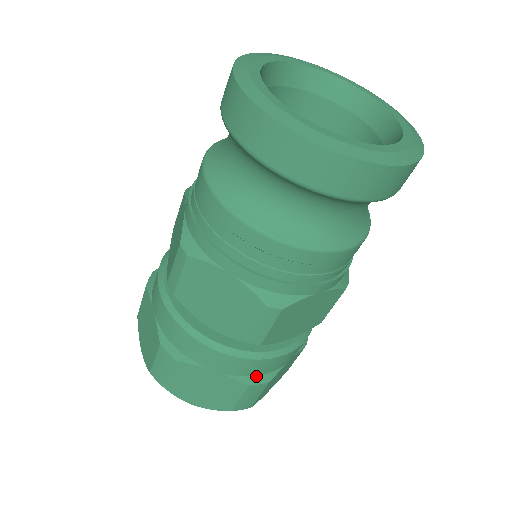
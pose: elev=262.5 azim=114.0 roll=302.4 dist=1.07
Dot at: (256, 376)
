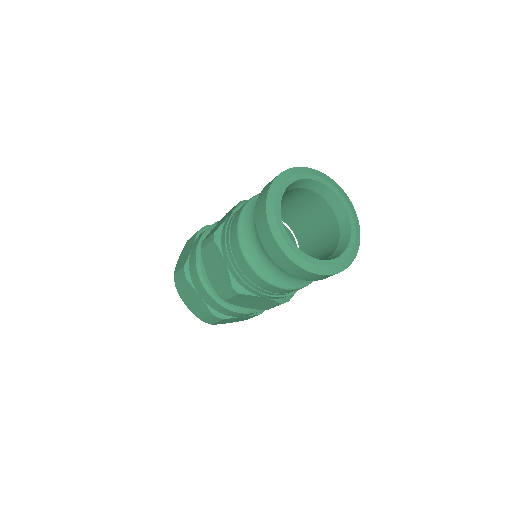
Dot at: (219, 312)
